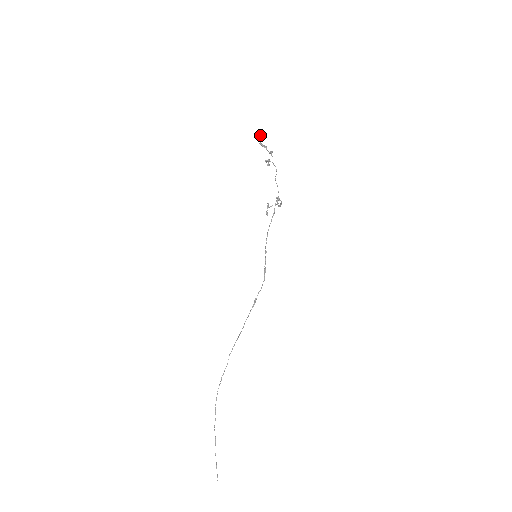
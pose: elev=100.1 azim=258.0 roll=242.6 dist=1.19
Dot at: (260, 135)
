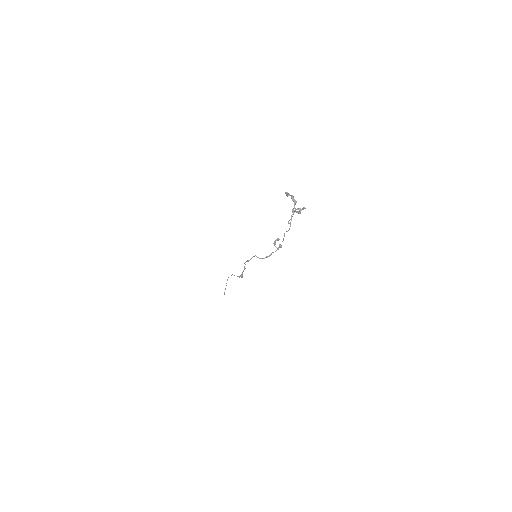
Dot at: (285, 193)
